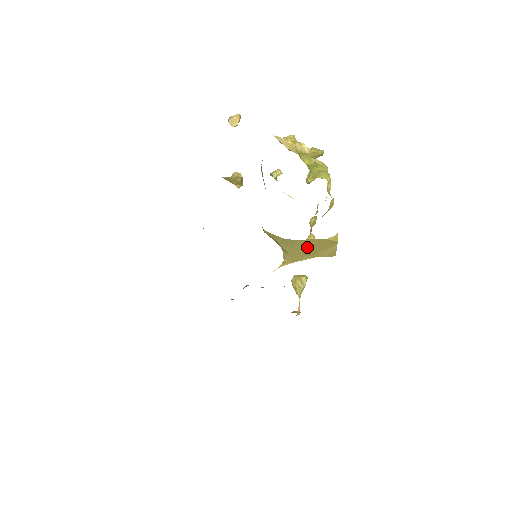
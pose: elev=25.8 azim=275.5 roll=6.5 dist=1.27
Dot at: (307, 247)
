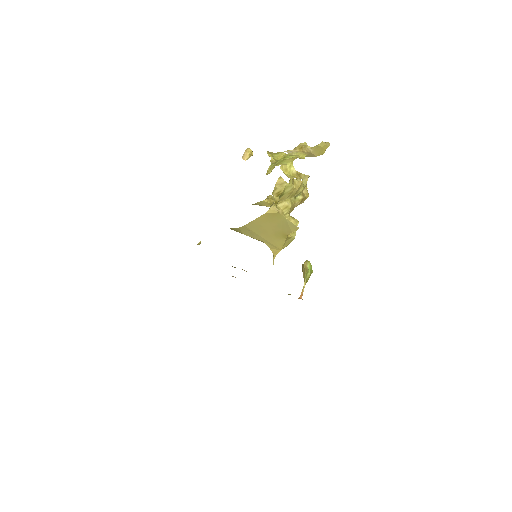
Dot at: (265, 229)
